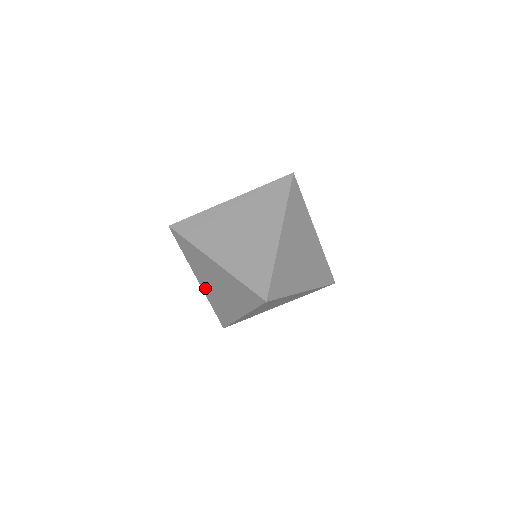
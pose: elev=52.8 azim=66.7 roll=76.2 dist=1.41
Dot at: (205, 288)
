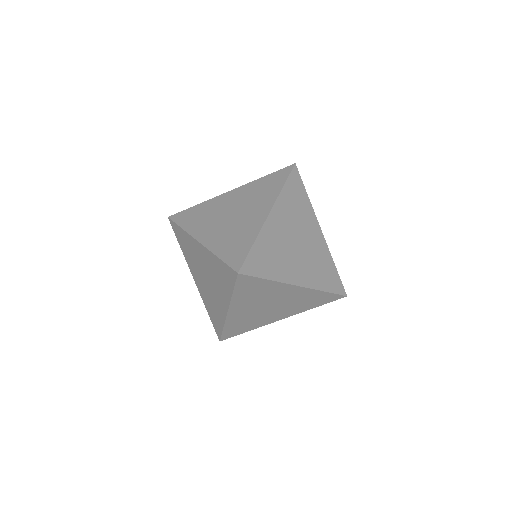
Dot at: (210, 239)
